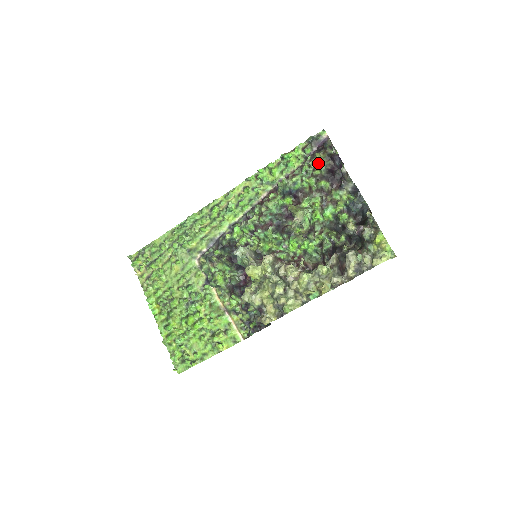
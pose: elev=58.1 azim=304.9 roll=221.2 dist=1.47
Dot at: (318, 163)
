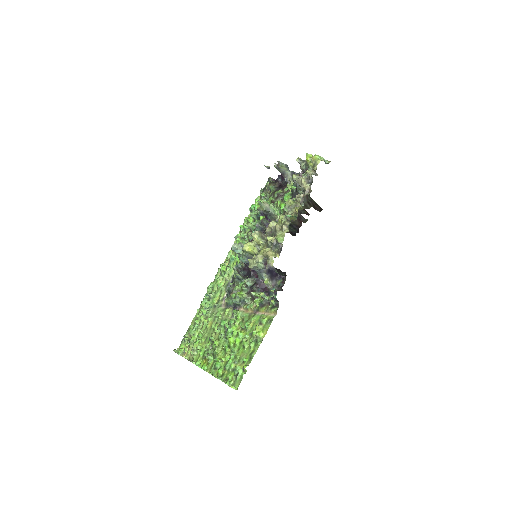
Dot at: (269, 189)
